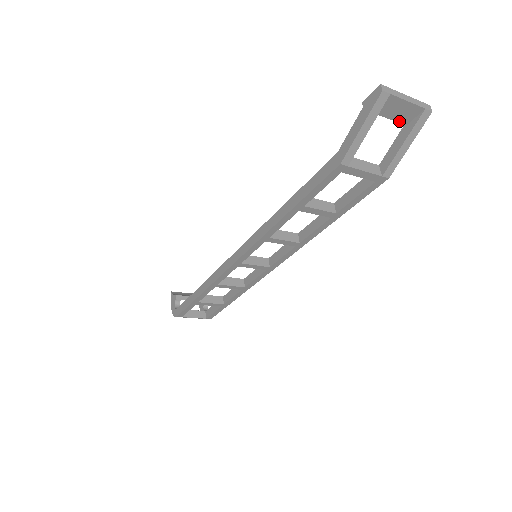
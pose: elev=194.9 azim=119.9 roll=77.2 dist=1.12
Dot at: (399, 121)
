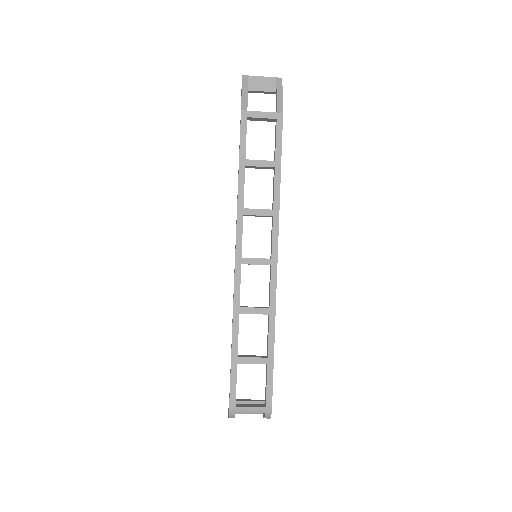
Dot at: (269, 91)
